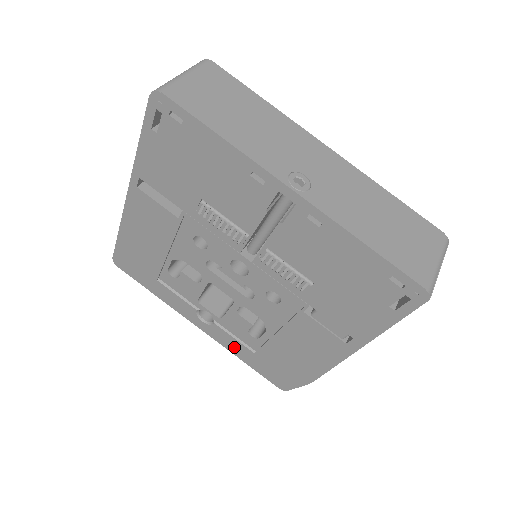
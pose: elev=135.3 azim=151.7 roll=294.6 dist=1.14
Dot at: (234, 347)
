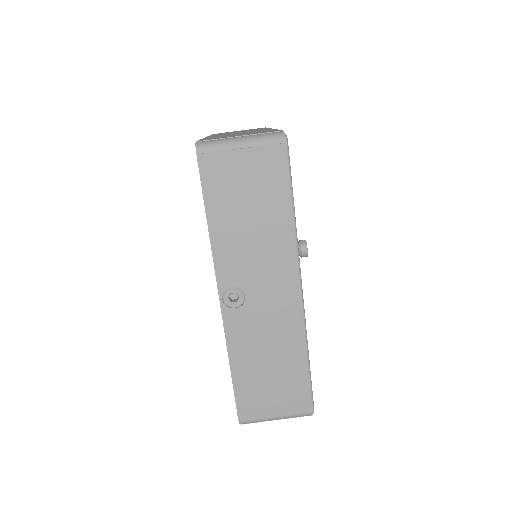
Dot at: occluded
